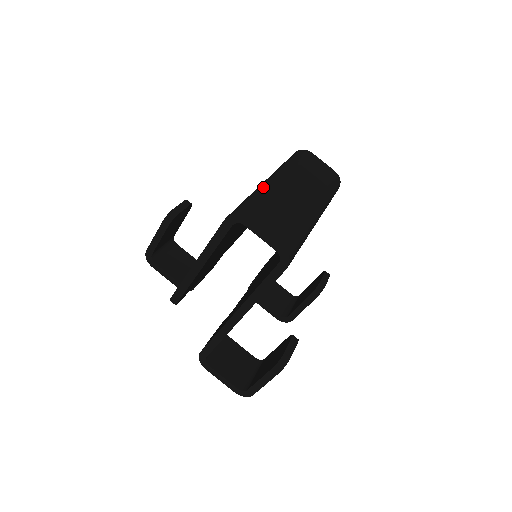
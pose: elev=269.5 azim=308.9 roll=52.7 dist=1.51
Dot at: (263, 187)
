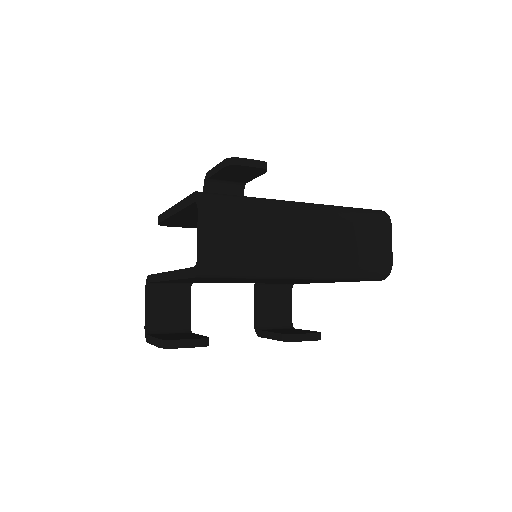
Dot at: (272, 202)
